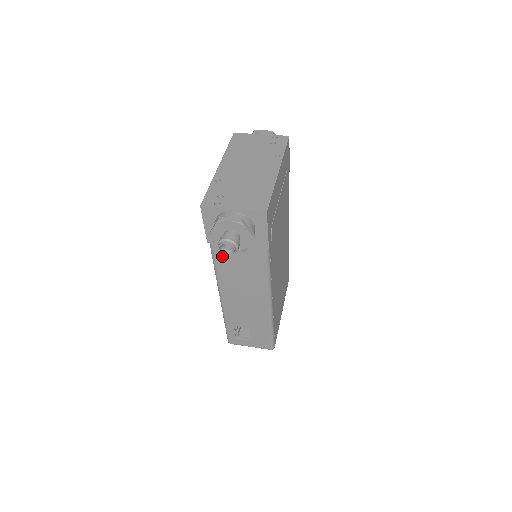
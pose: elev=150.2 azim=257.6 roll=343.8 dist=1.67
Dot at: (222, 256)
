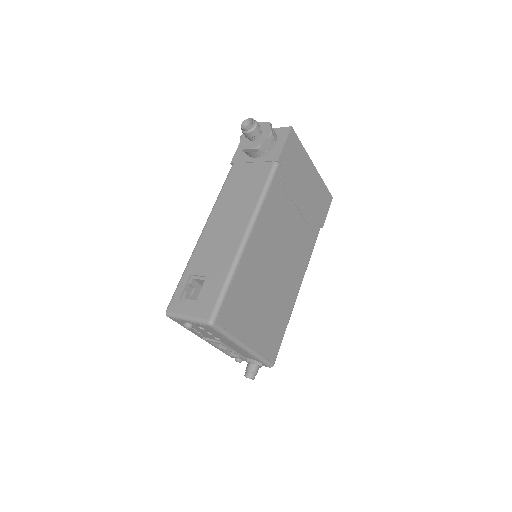
Dot at: (234, 176)
